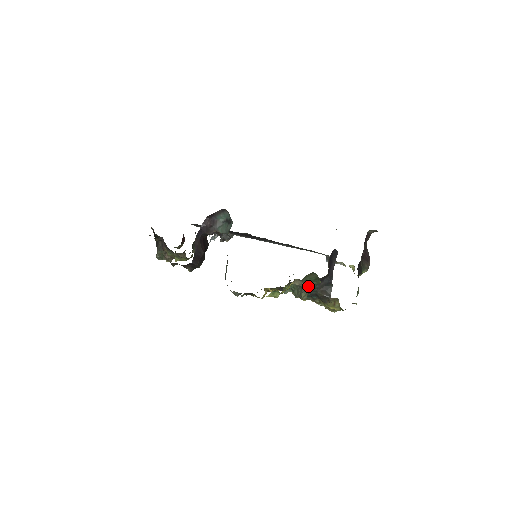
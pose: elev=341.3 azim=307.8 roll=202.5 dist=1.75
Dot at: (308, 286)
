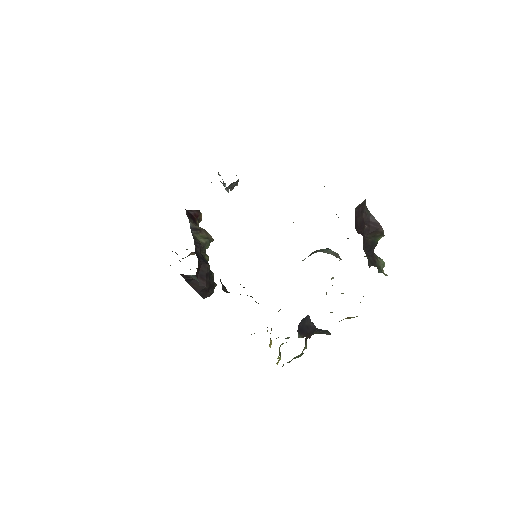
Dot at: (295, 358)
